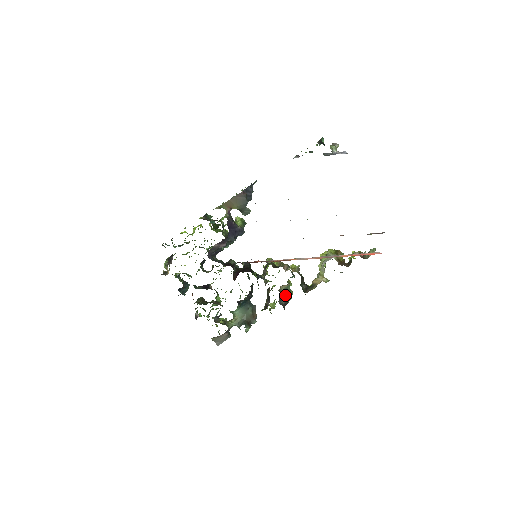
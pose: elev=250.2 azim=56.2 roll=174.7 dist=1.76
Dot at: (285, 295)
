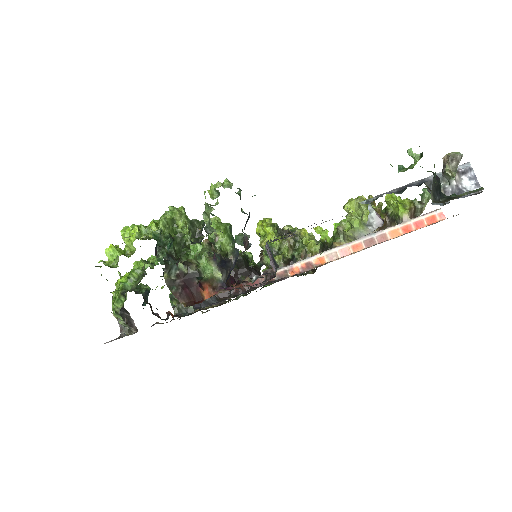
Dot at: occluded
